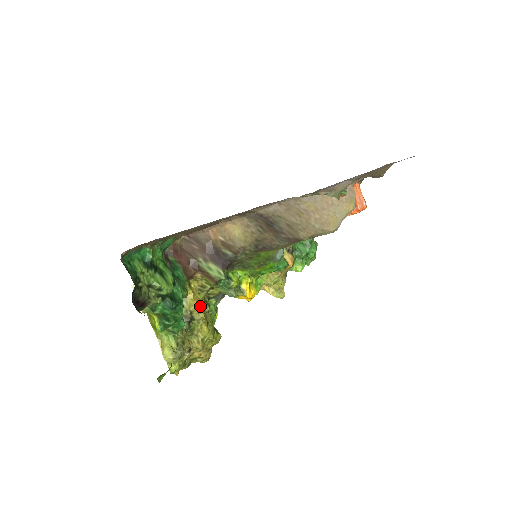
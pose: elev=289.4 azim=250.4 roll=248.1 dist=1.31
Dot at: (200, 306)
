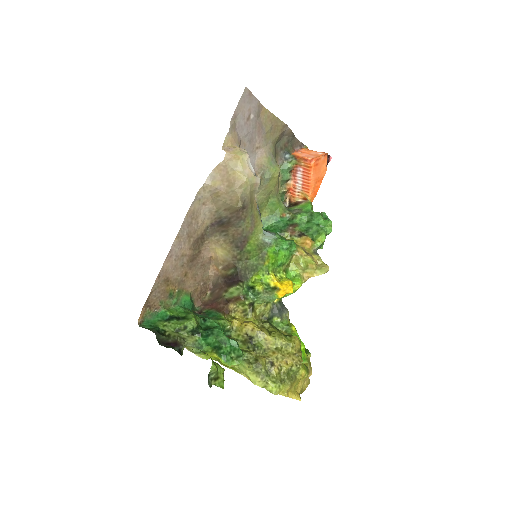
Dot at: (248, 324)
